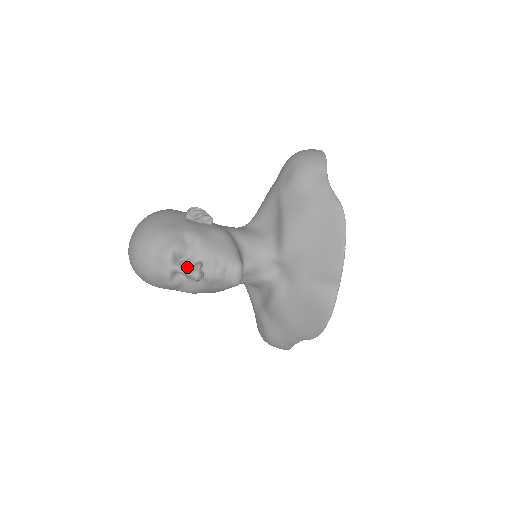
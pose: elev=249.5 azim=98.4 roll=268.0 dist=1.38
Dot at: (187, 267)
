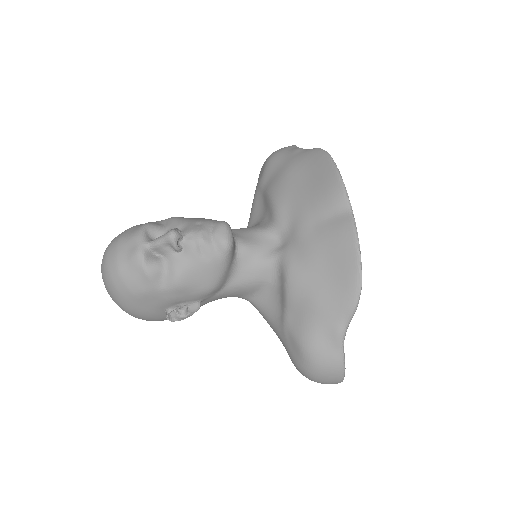
Dot at: (162, 235)
